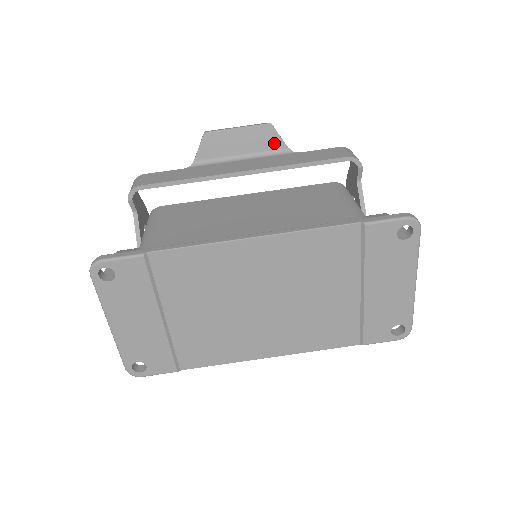
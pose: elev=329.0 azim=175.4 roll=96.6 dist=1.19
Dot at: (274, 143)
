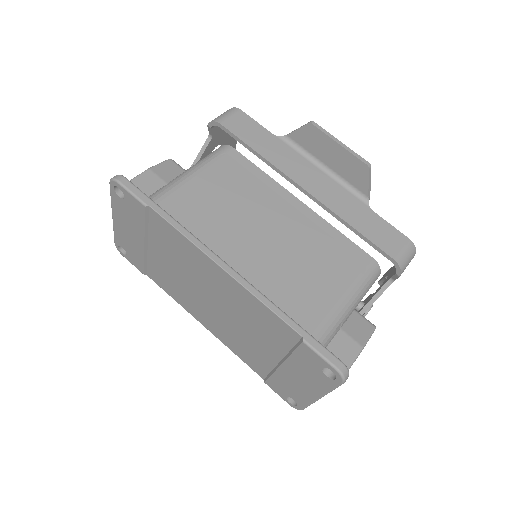
Dot at: (360, 183)
